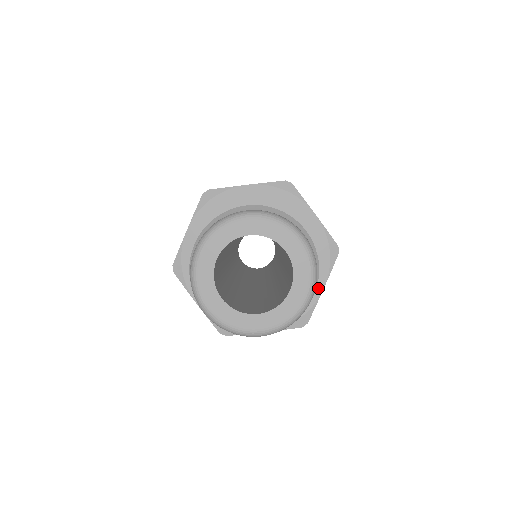
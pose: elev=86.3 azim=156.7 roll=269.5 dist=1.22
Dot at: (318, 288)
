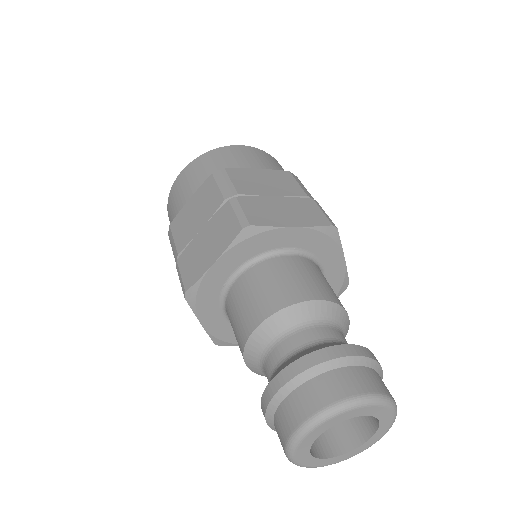
Dot at: occluded
